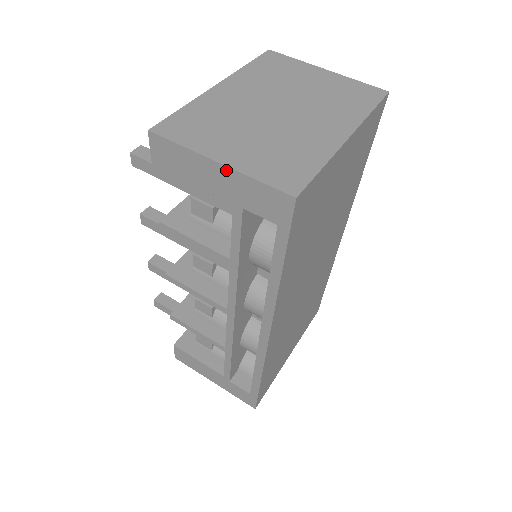
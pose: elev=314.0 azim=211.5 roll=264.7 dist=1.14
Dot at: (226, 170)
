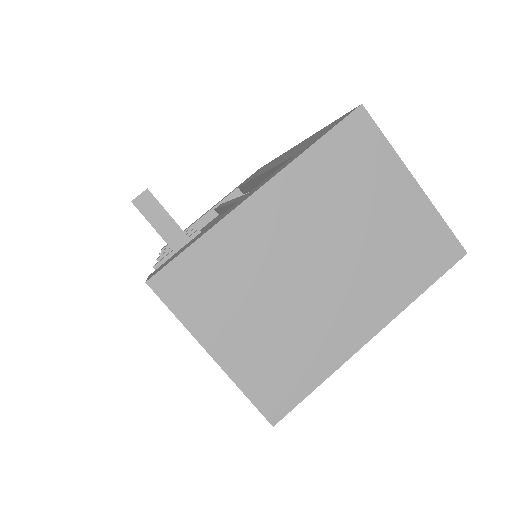
Dot at: (218, 364)
